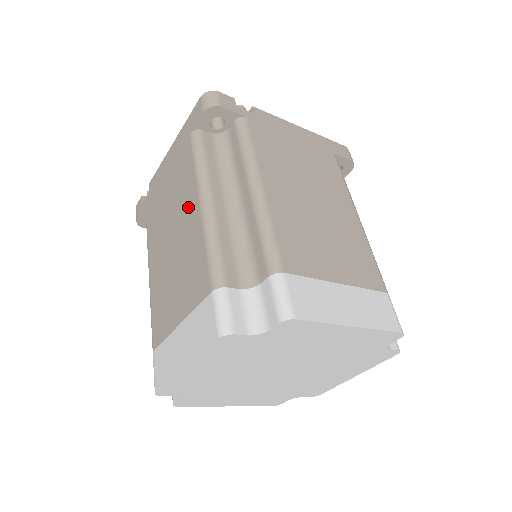
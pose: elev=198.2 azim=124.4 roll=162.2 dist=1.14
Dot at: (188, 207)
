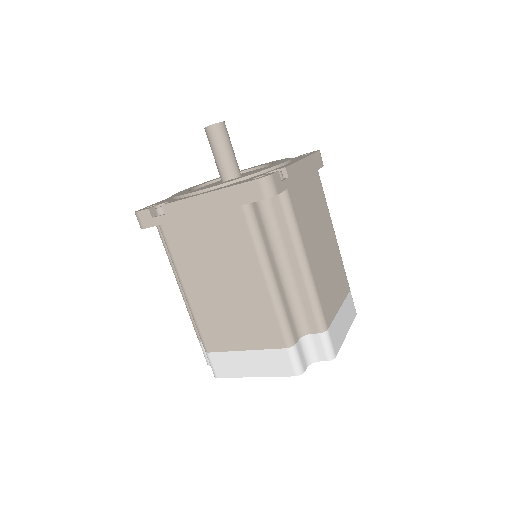
Dot at: (247, 274)
